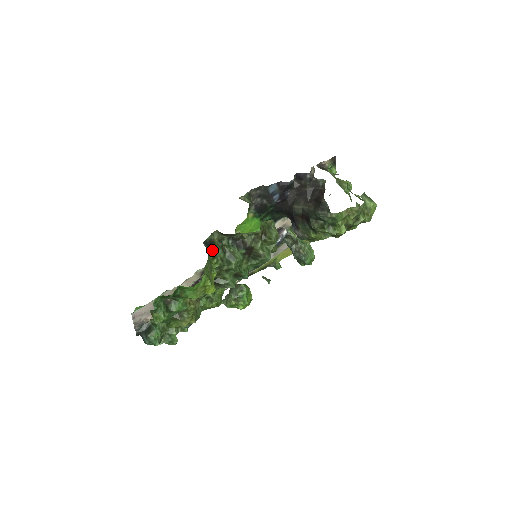
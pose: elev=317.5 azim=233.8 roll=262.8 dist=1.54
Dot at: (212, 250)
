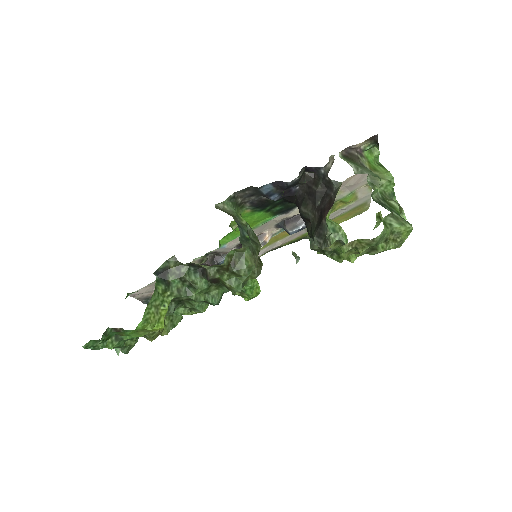
Dot at: (165, 281)
